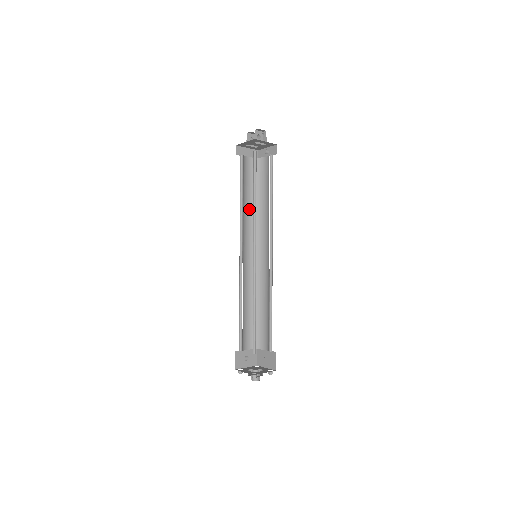
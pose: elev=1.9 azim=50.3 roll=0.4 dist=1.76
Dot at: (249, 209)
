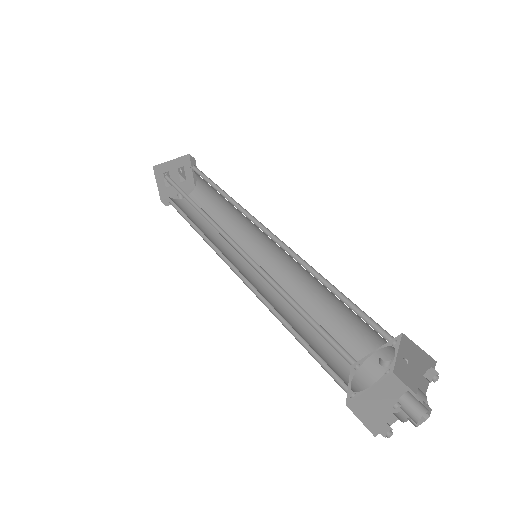
Dot at: occluded
